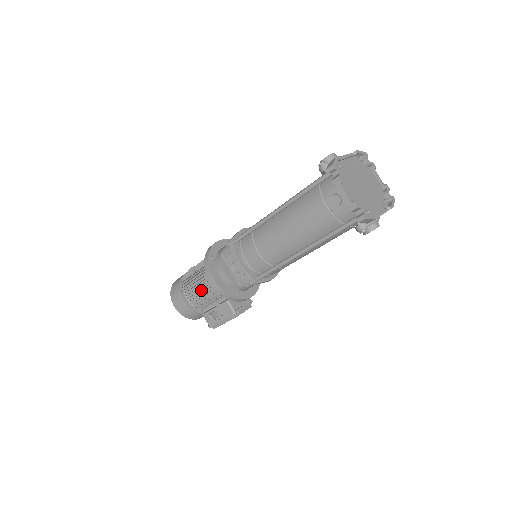
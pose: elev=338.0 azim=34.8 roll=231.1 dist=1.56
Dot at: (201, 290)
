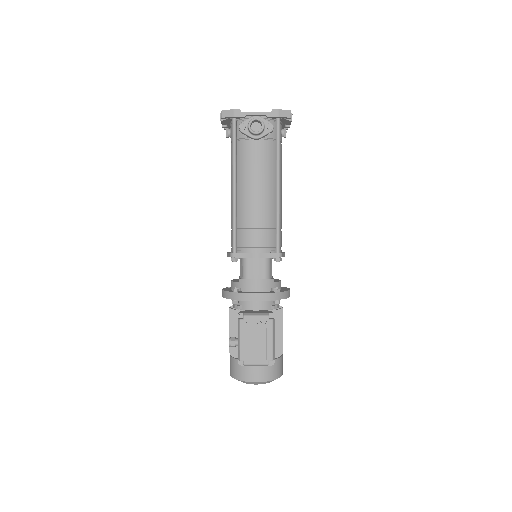
Dot at: occluded
